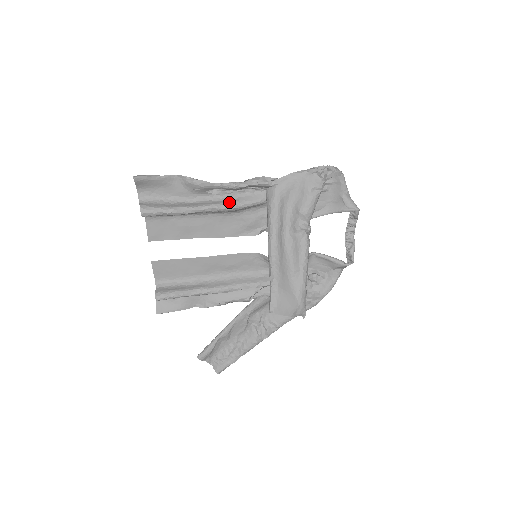
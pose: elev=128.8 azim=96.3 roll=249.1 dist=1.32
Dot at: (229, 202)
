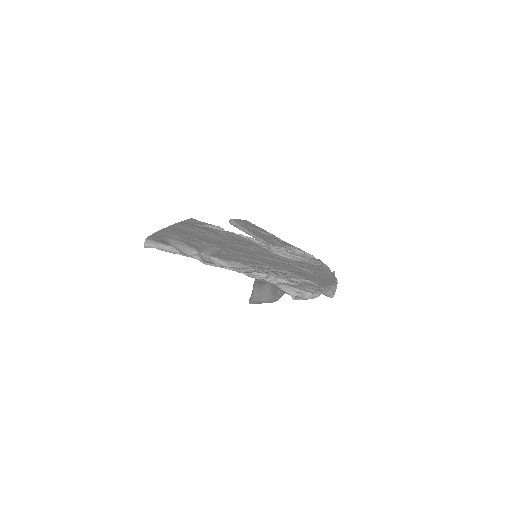
Dot at: occluded
